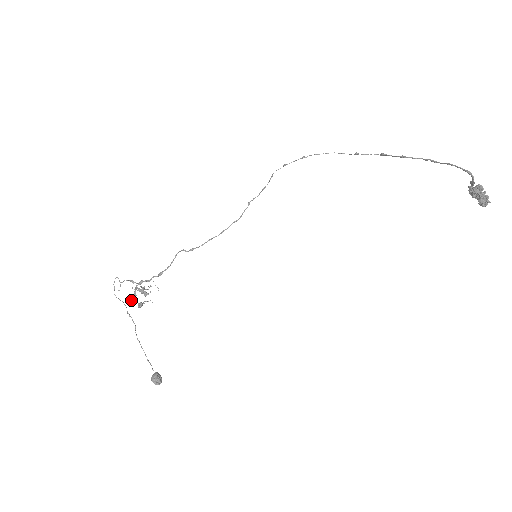
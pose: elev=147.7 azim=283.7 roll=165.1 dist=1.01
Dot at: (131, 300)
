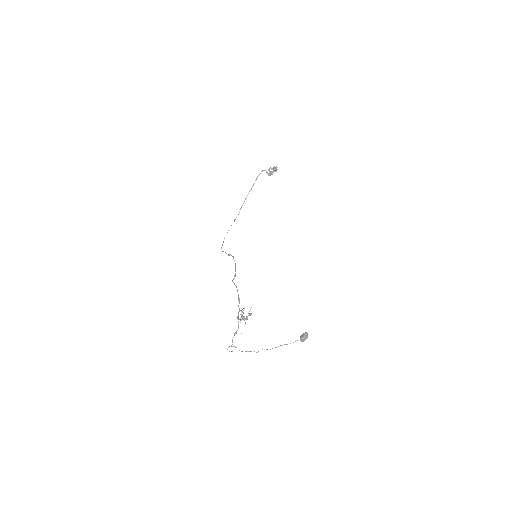
Dot at: (245, 324)
